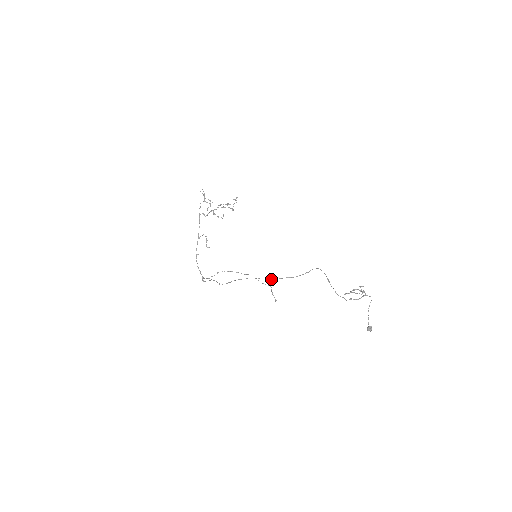
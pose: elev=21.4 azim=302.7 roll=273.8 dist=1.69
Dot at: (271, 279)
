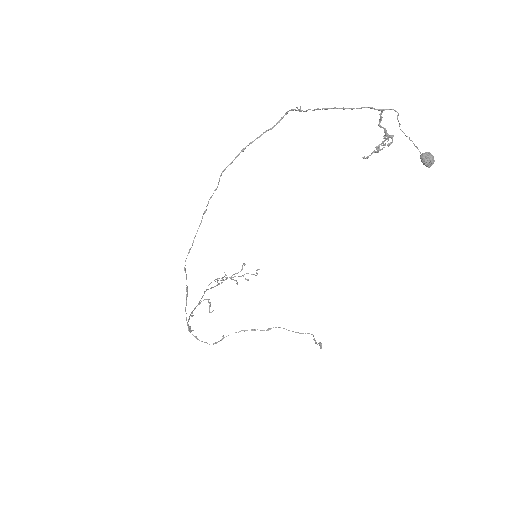
Dot at: occluded
